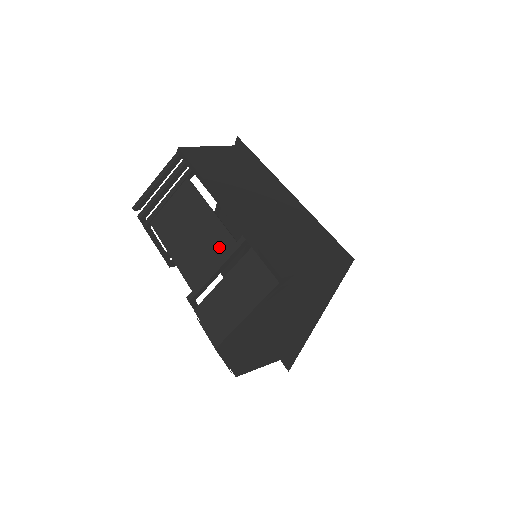
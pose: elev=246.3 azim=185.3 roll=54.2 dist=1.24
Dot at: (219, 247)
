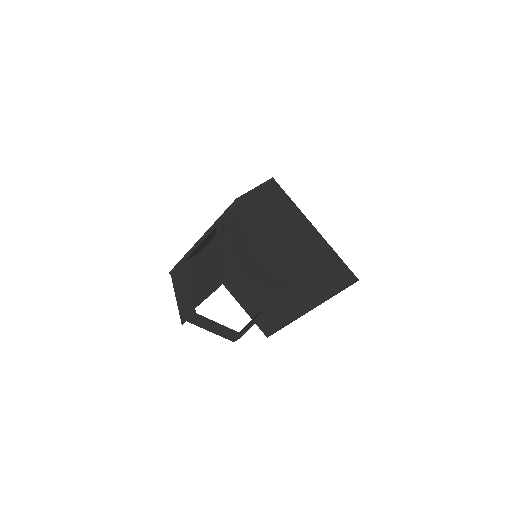
Dot at: (216, 249)
